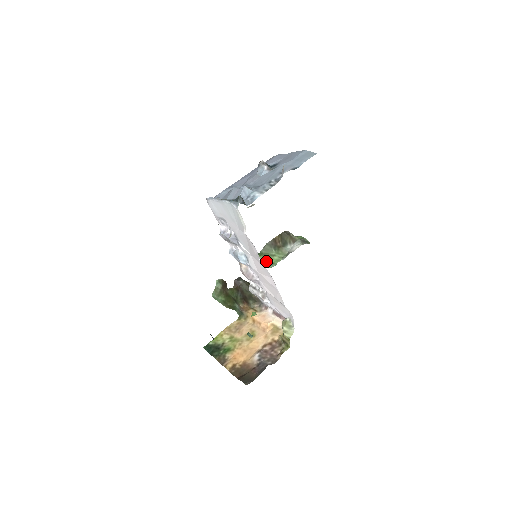
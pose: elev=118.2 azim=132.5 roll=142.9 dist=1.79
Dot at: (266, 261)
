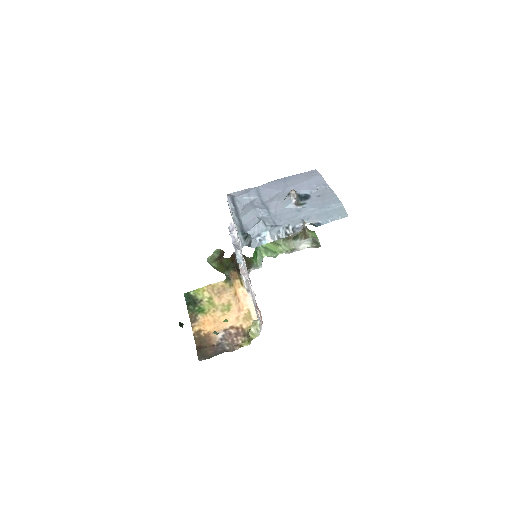
Dot at: (270, 248)
